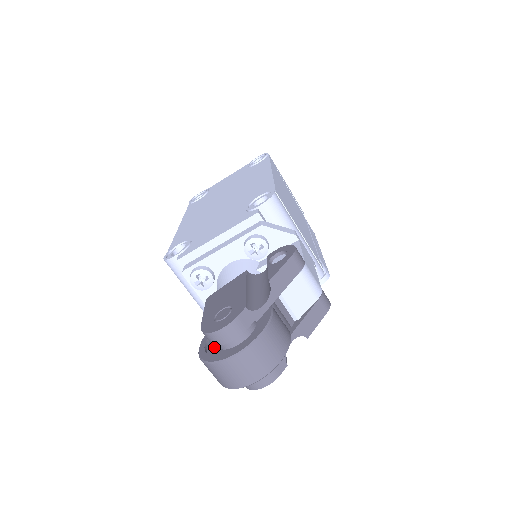
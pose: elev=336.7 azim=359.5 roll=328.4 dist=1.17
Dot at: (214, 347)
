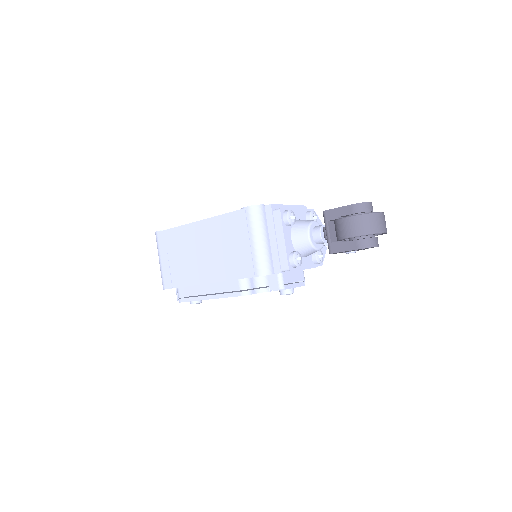
Dot at: occluded
